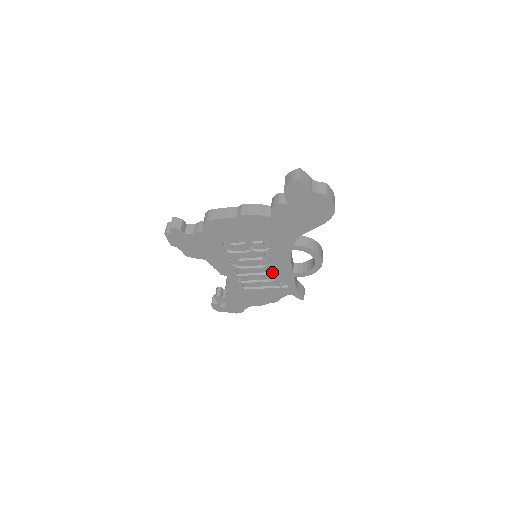
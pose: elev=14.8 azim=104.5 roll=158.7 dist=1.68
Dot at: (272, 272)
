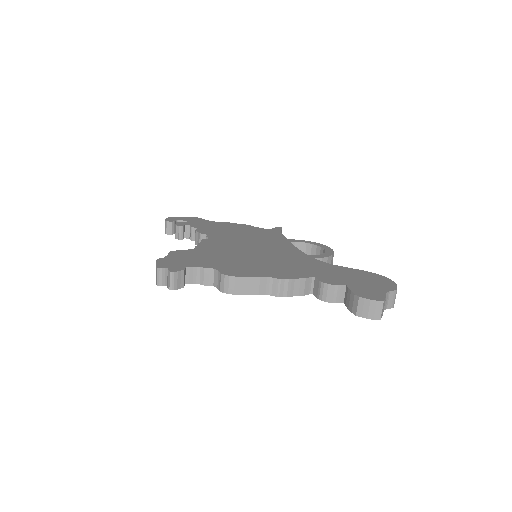
Dot at: occluded
